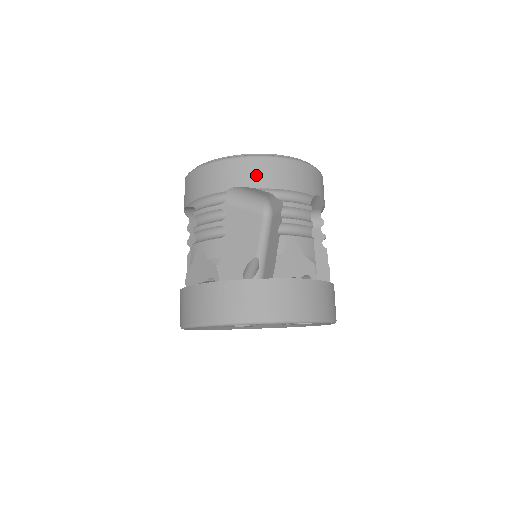
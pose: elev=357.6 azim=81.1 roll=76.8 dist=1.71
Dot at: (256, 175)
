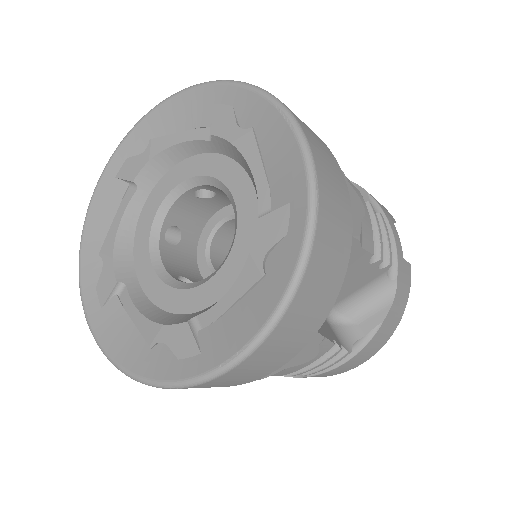
Dot at: occluded
